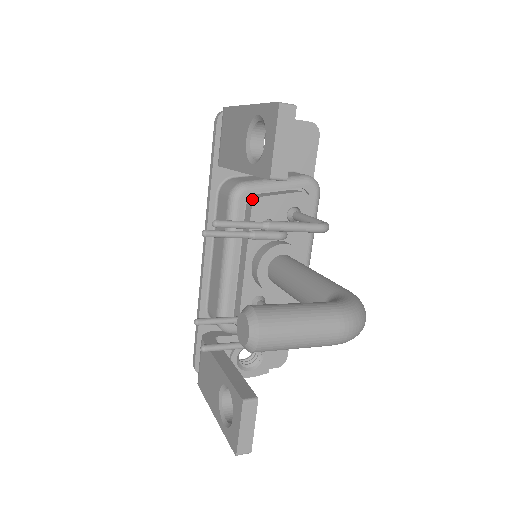
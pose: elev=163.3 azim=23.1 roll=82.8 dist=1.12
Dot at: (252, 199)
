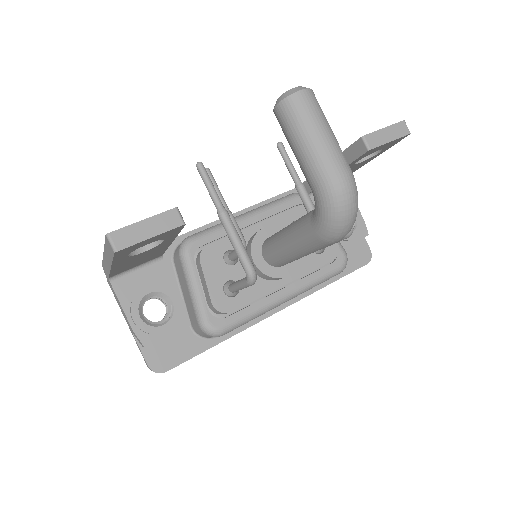
Dot at: occluded
